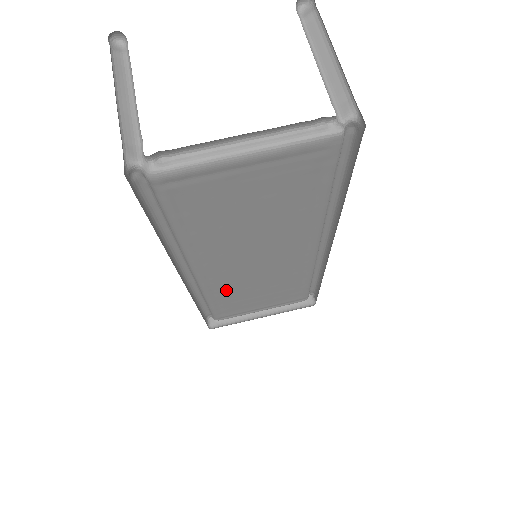
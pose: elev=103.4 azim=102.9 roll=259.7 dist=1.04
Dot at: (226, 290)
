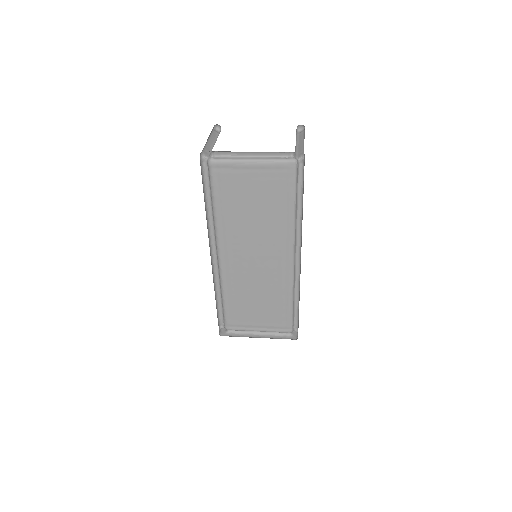
Dot at: (235, 286)
